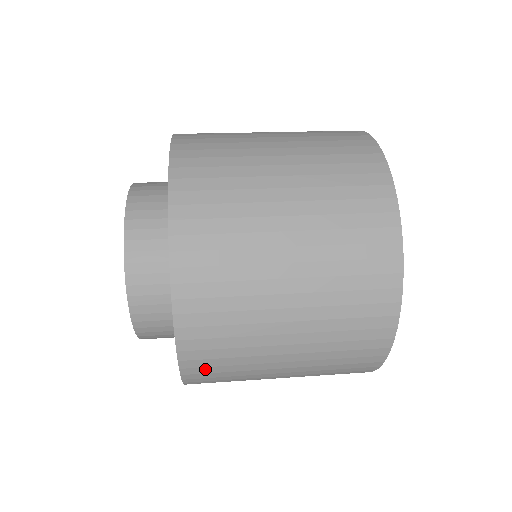
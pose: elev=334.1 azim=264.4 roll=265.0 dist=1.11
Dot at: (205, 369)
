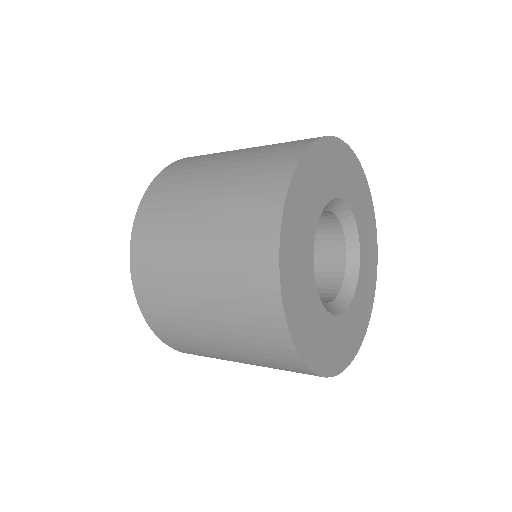
Dot at: (185, 350)
